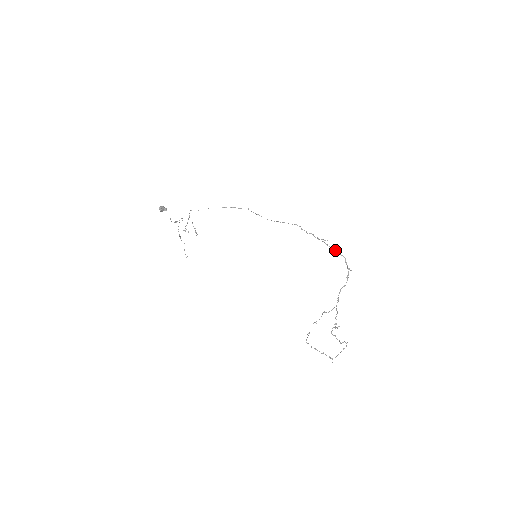
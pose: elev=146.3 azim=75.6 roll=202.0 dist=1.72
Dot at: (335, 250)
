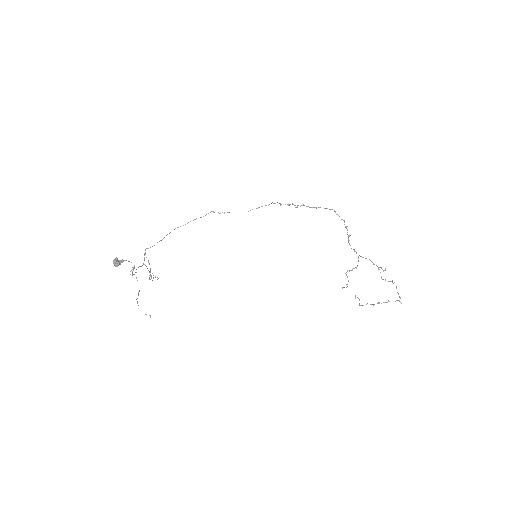
Dot at: occluded
